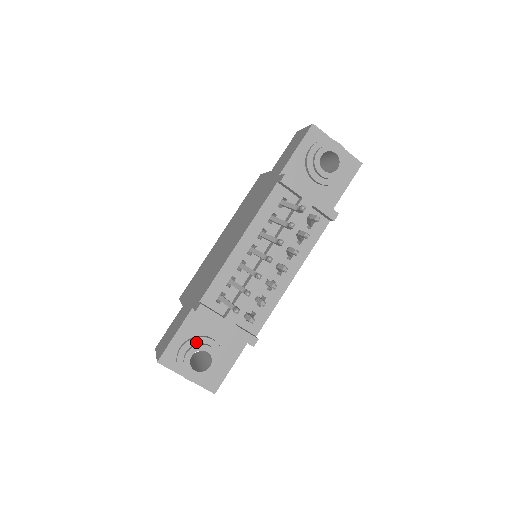
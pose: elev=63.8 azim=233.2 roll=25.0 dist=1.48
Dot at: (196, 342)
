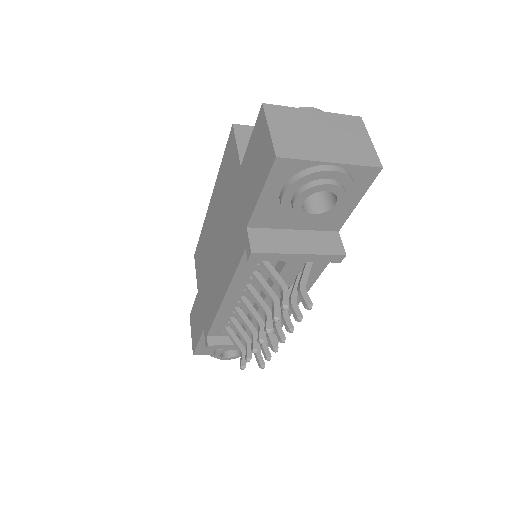
Dot at: occluded
